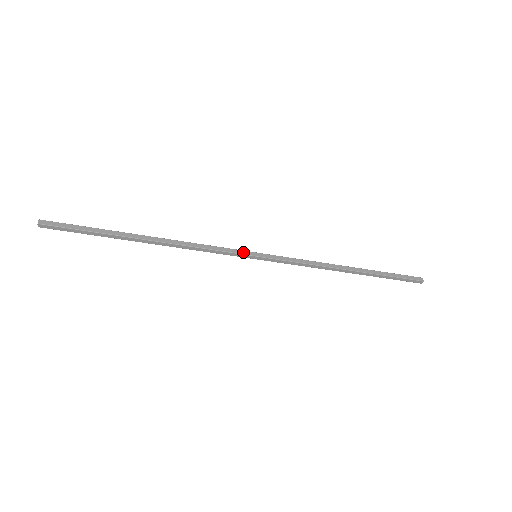
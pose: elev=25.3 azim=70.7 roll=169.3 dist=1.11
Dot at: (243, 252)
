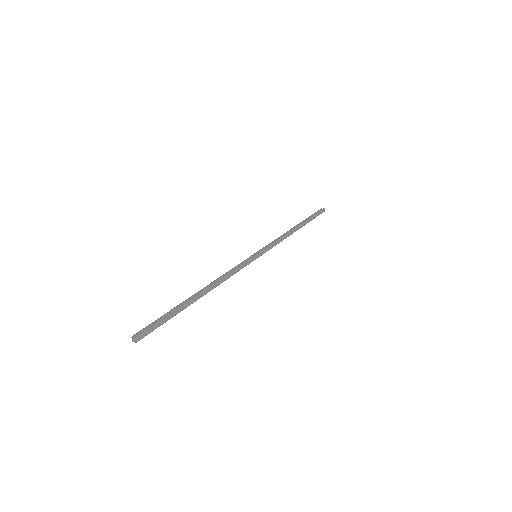
Dot at: (251, 260)
